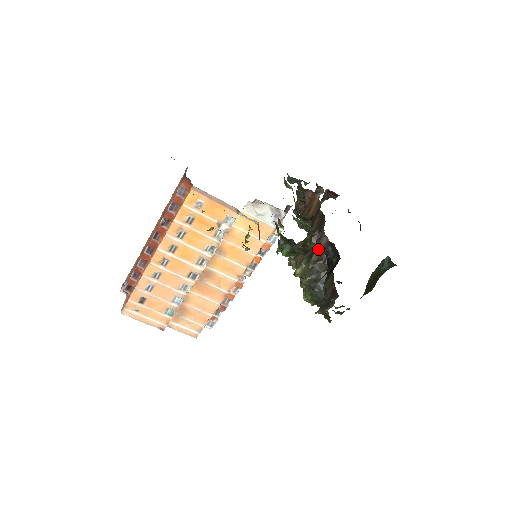
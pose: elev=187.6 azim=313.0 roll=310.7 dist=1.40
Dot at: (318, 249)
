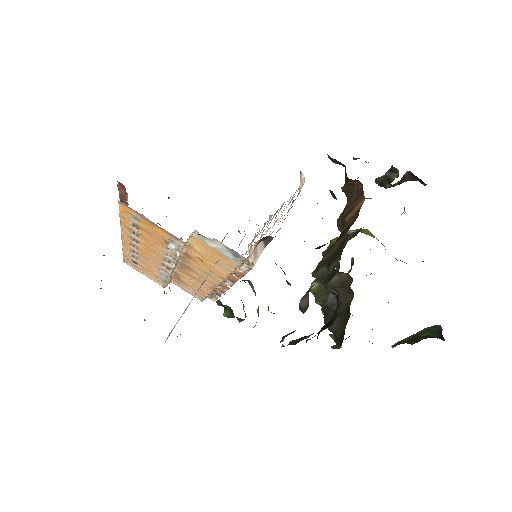
Dot at: (341, 274)
